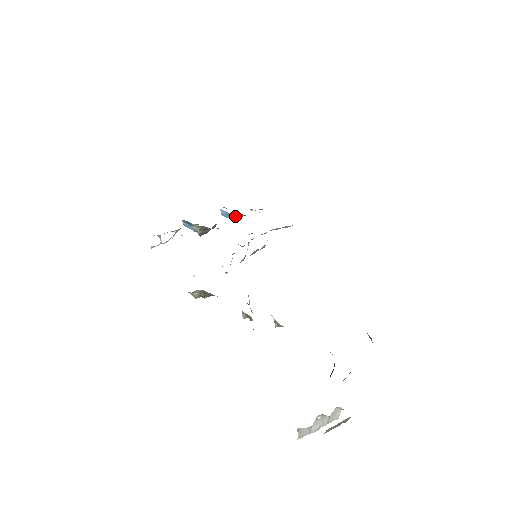
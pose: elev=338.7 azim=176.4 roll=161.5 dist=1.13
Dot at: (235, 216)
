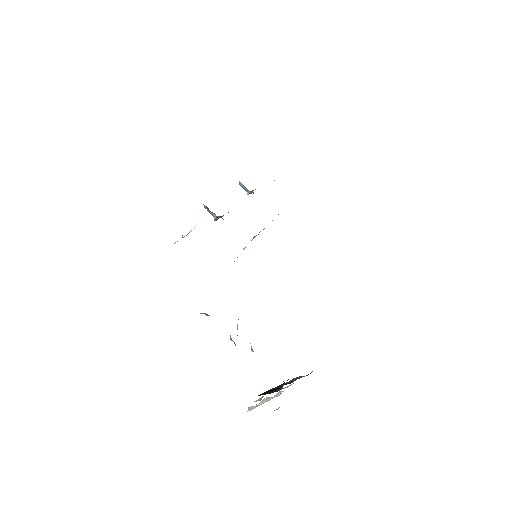
Dot at: (250, 192)
